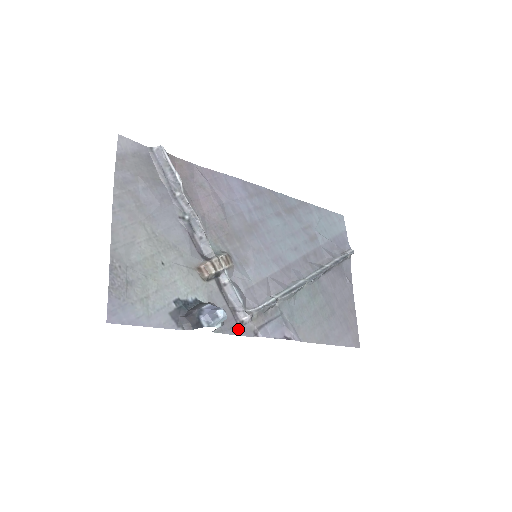
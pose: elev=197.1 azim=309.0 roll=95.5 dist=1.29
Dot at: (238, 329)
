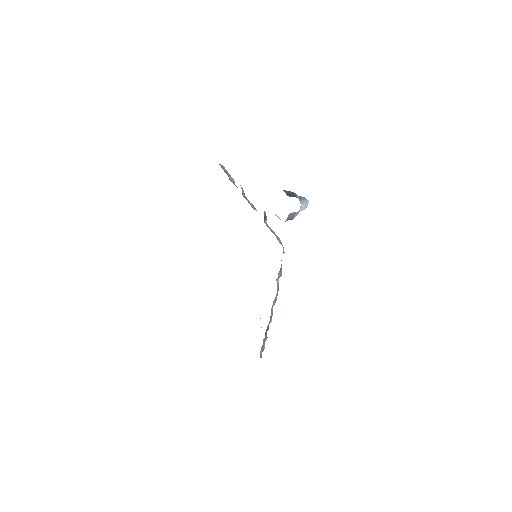
Dot at: occluded
